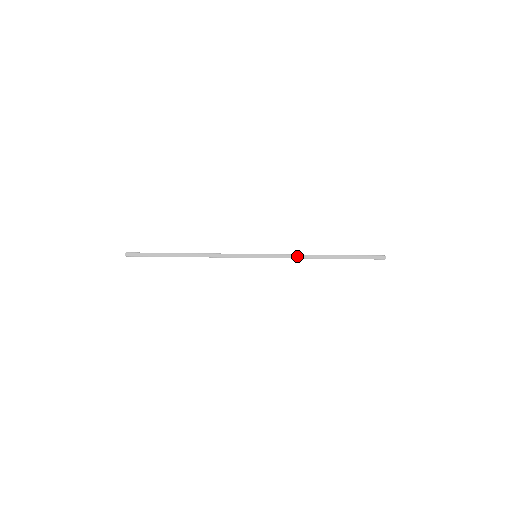
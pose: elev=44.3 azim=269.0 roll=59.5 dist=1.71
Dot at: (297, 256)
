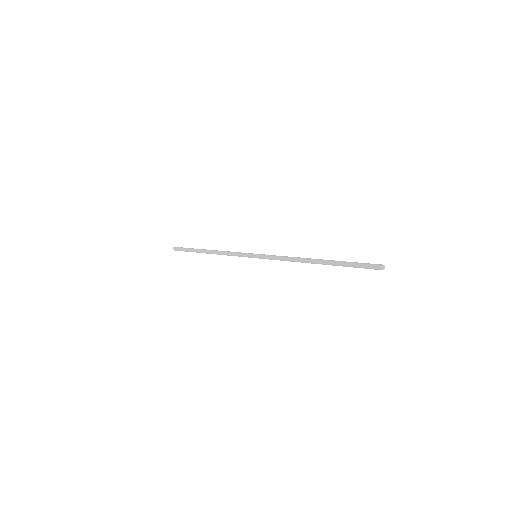
Dot at: occluded
